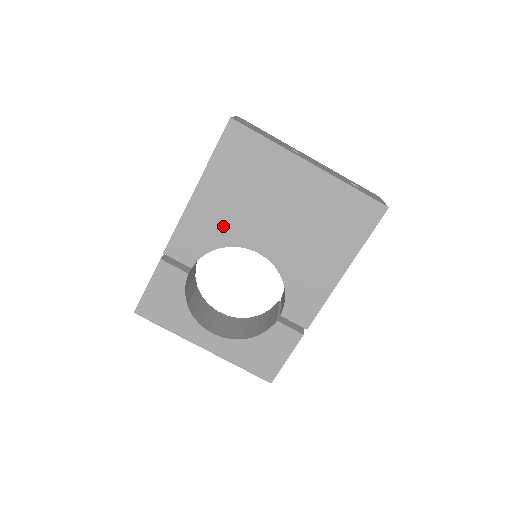
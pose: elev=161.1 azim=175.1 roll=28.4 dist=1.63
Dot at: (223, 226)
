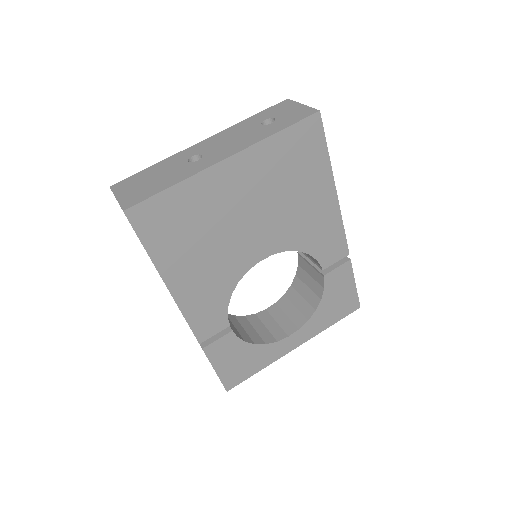
Dot at: (217, 278)
